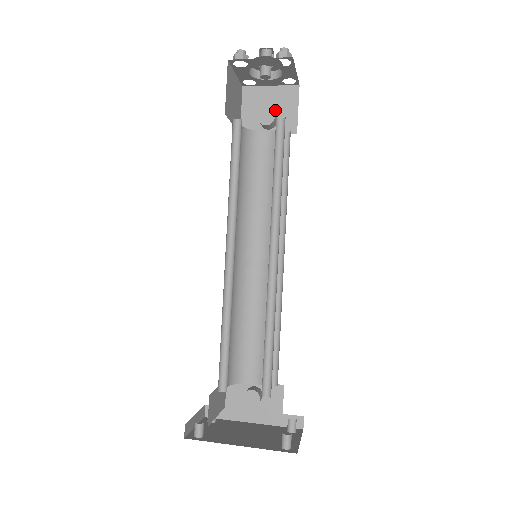
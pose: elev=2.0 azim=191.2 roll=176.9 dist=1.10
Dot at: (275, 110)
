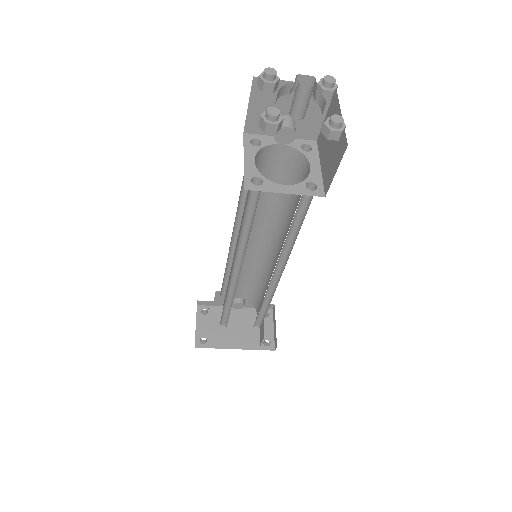
Dot at: occluded
